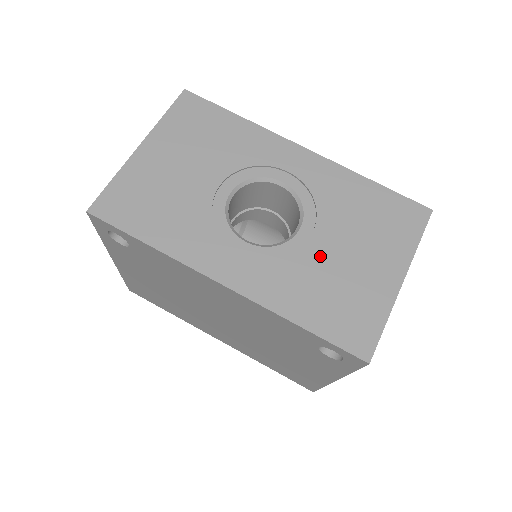
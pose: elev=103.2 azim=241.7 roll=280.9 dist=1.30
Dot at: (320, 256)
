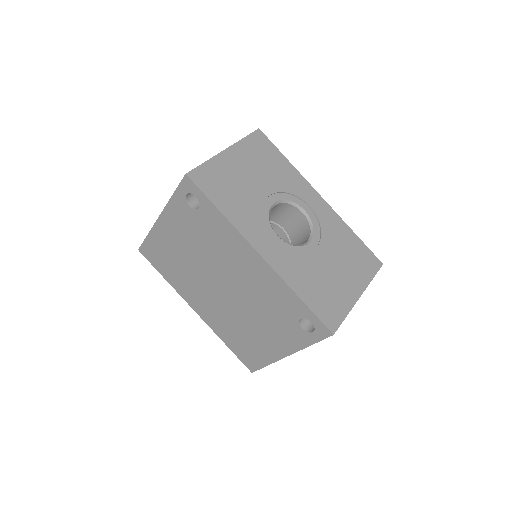
Dot at: (318, 263)
